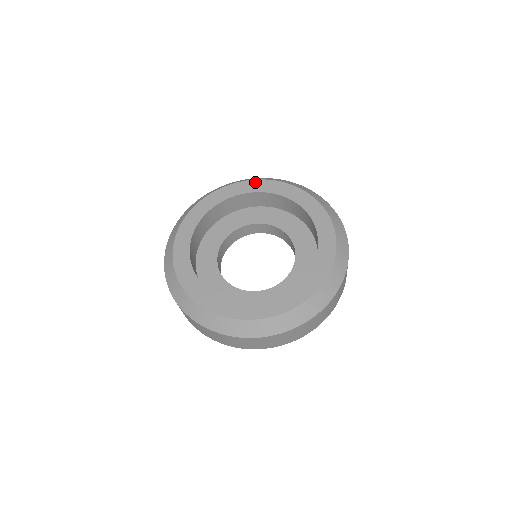
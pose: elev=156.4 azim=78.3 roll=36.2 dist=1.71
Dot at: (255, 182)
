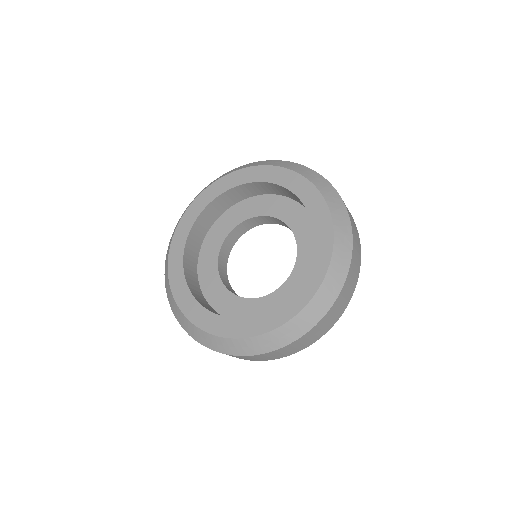
Dot at: (272, 169)
